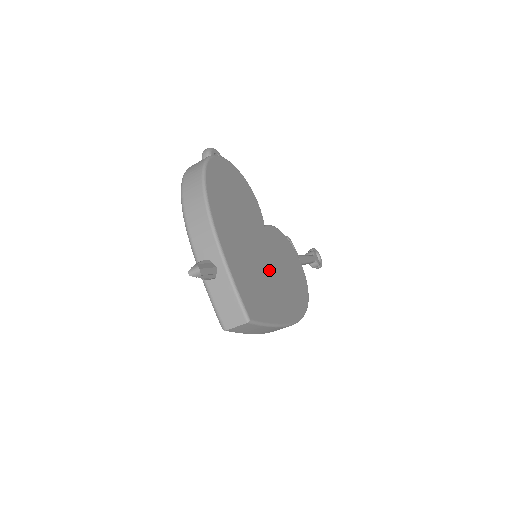
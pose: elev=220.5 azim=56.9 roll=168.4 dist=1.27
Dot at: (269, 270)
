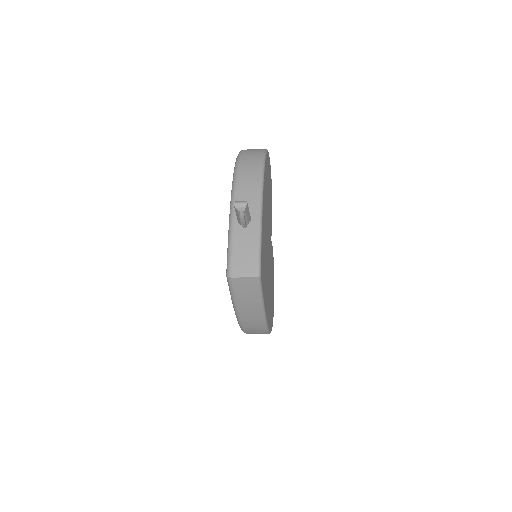
Dot at: (268, 268)
